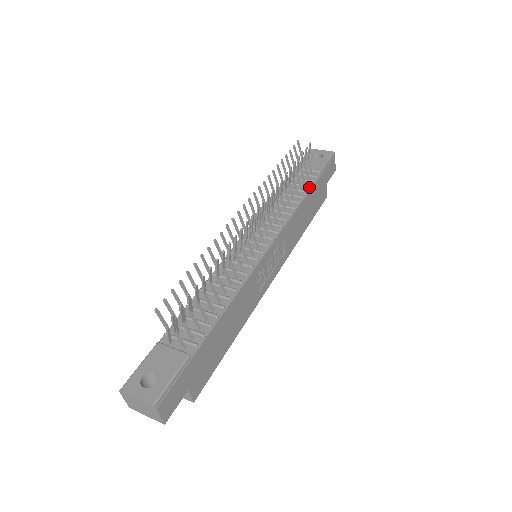
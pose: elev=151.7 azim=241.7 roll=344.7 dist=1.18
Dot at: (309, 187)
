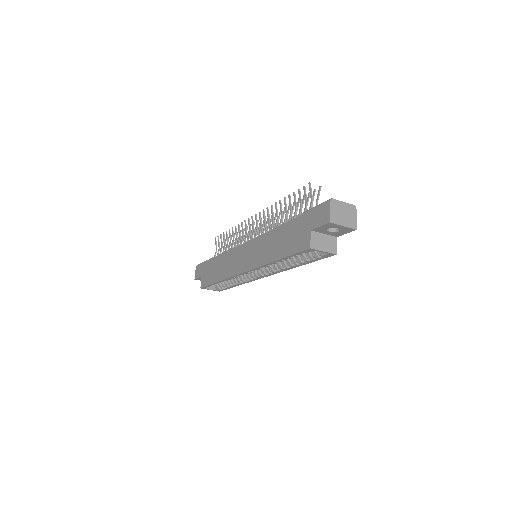
Dot at: occluded
